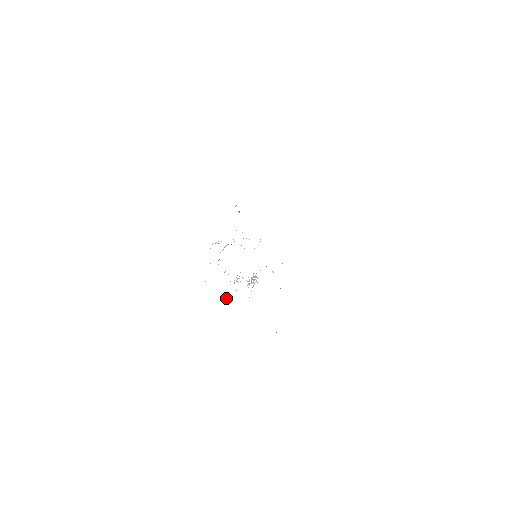
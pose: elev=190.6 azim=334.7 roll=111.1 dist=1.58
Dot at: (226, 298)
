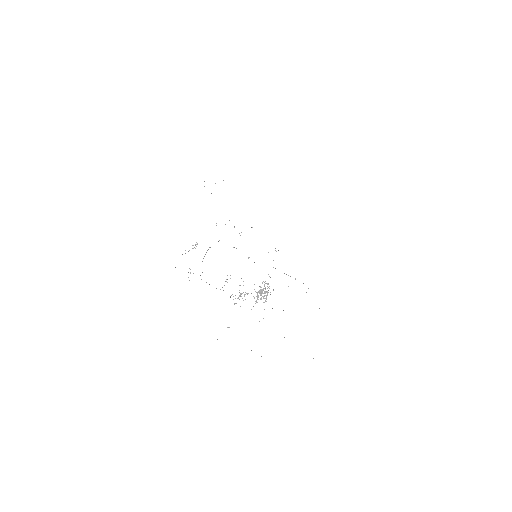
Dot at: (229, 327)
